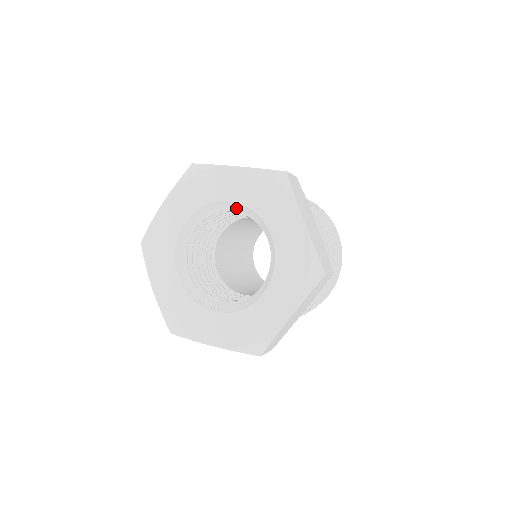
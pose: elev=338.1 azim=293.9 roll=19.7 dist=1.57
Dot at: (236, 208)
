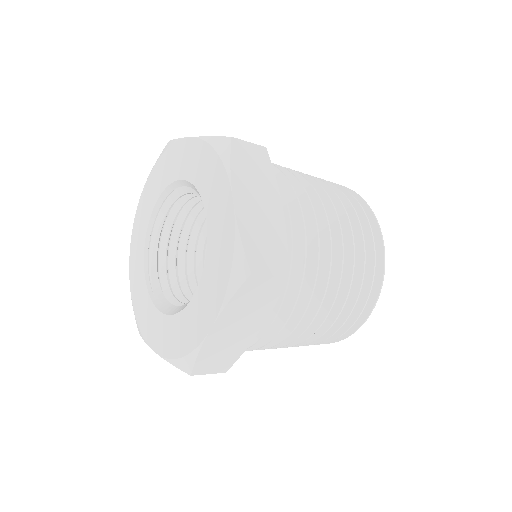
Dot at: occluded
